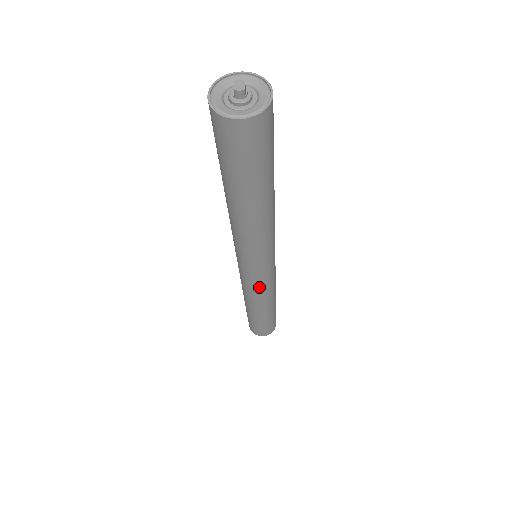
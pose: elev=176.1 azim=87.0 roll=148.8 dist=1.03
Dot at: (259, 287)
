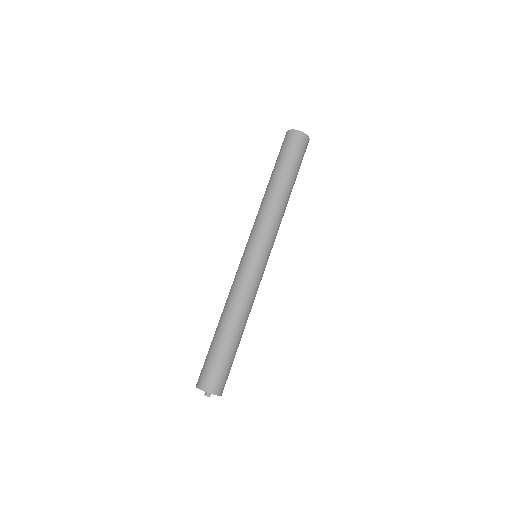
Dot at: (257, 279)
